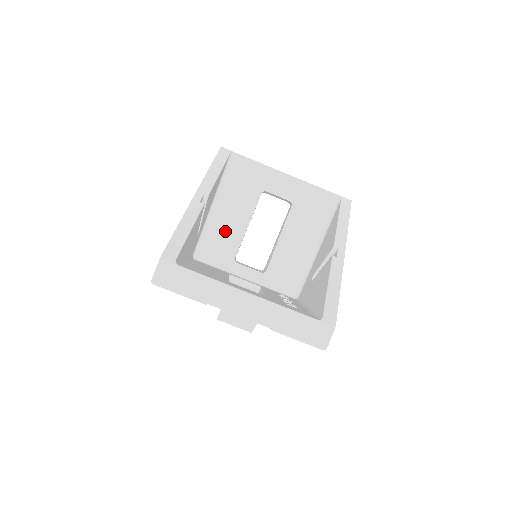
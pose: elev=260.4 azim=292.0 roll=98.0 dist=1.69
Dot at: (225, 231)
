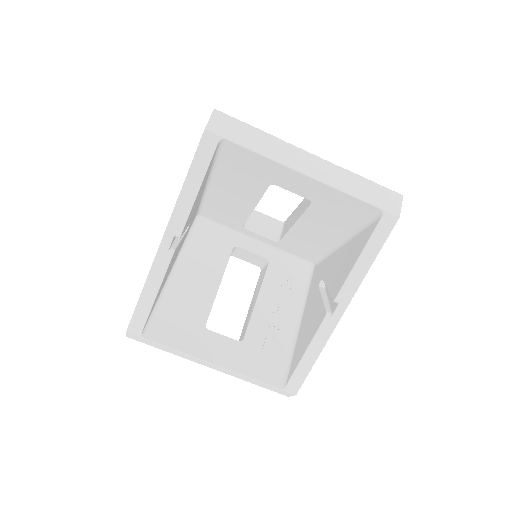
Dot at: (228, 205)
